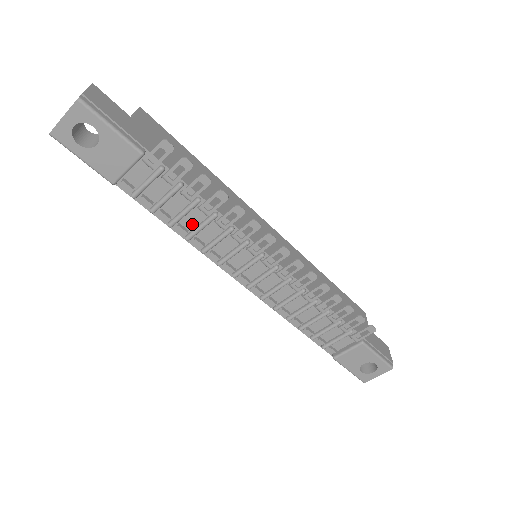
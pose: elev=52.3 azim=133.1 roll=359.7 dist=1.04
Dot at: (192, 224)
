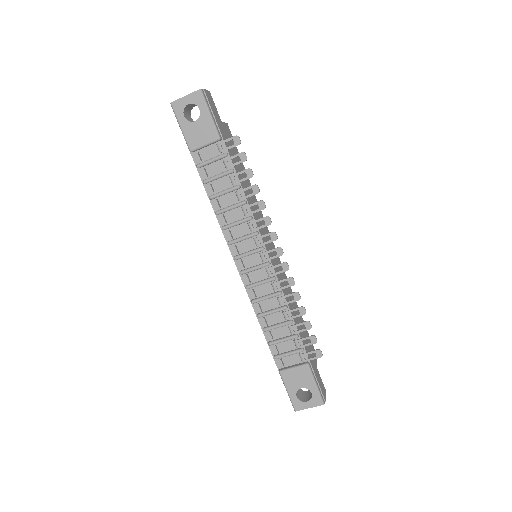
Dot at: (226, 204)
